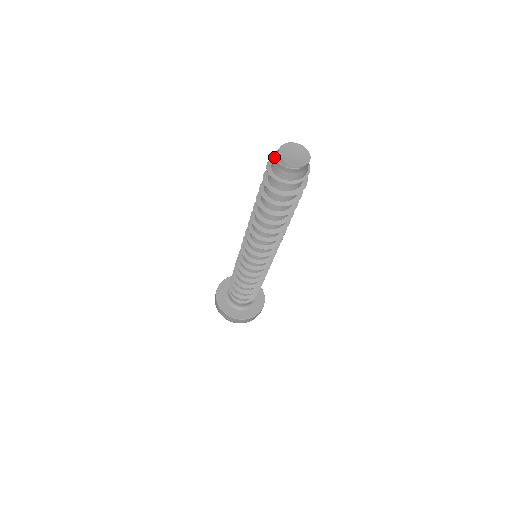
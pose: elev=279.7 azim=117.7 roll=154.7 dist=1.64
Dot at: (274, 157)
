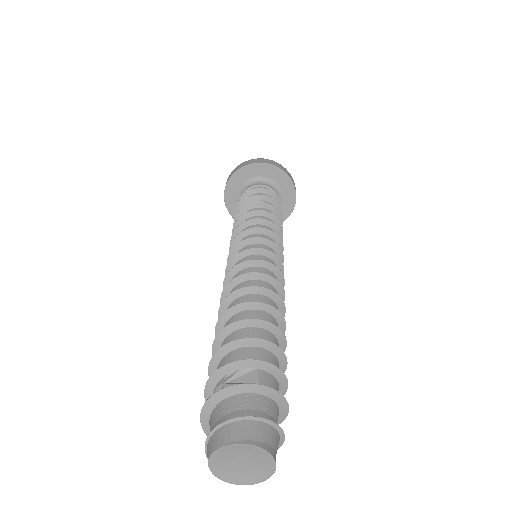
Dot at: (212, 395)
